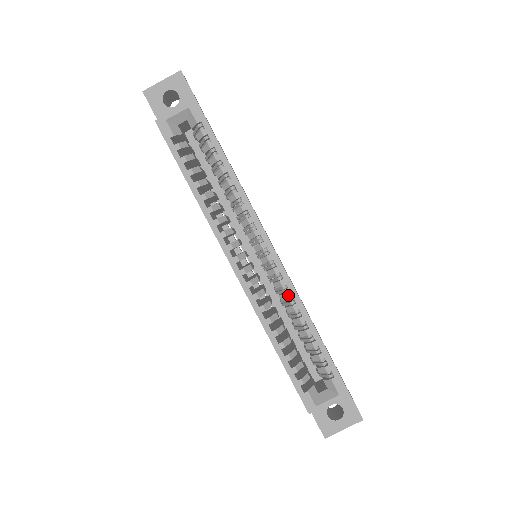
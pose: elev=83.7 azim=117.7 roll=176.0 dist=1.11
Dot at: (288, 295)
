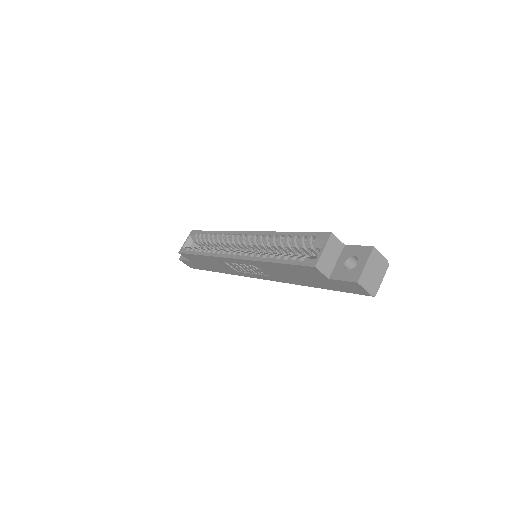
Dot at: (265, 237)
